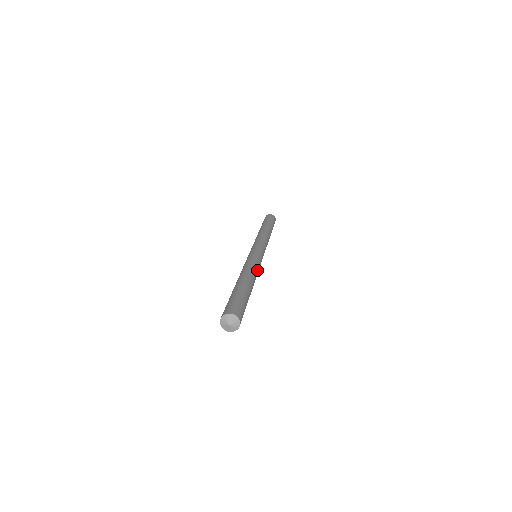
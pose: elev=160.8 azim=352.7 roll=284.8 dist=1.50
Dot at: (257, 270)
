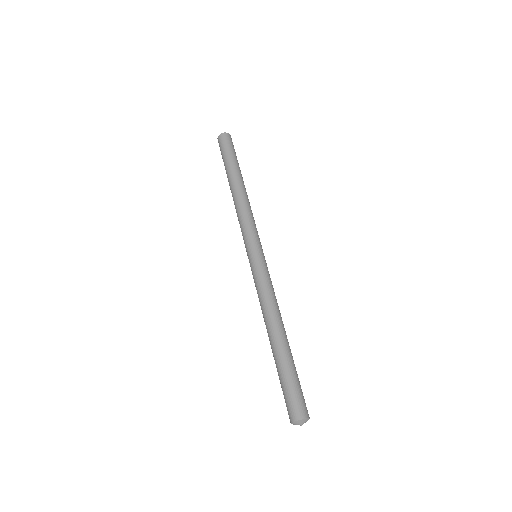
Dot at: (272, 296)
